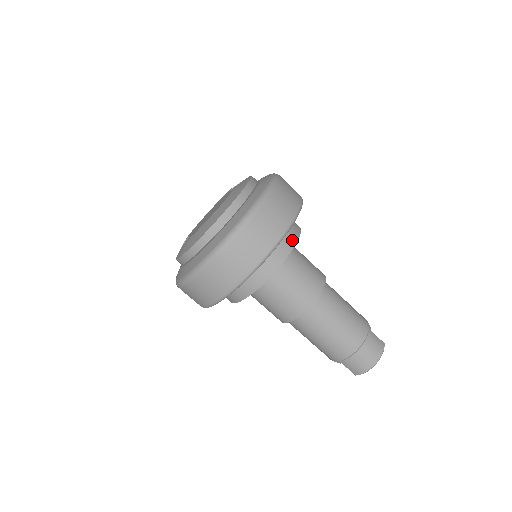
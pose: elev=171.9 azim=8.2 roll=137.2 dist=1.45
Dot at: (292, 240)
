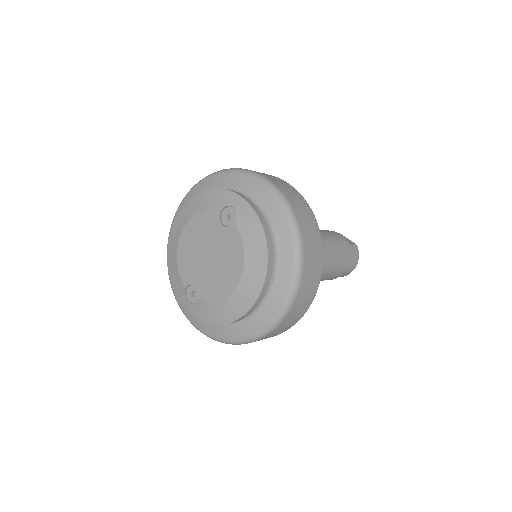
Dot at: occluded
